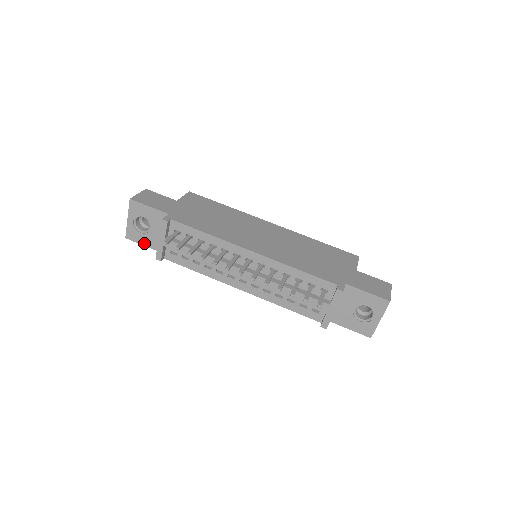
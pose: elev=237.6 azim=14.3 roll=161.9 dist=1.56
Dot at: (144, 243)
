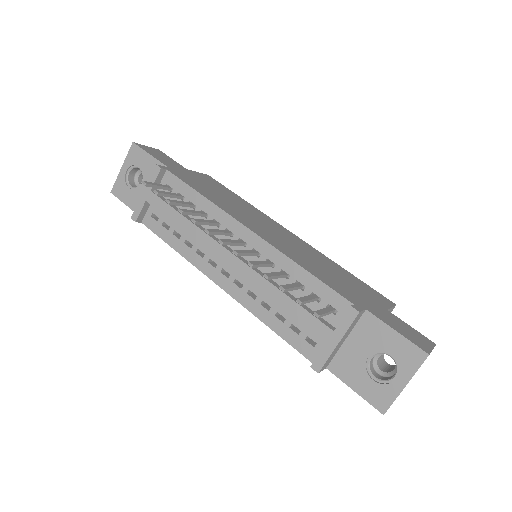
Dot at: (128, 202)
